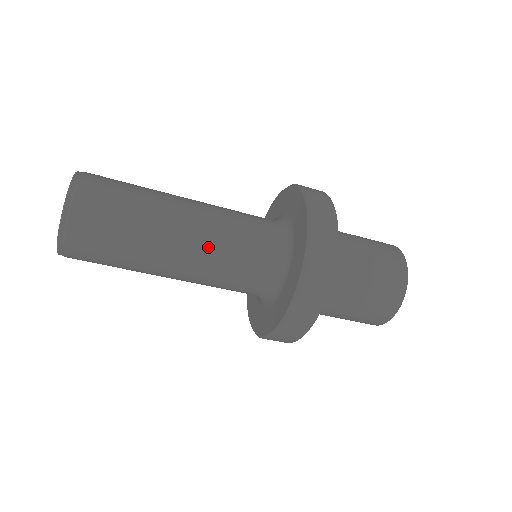
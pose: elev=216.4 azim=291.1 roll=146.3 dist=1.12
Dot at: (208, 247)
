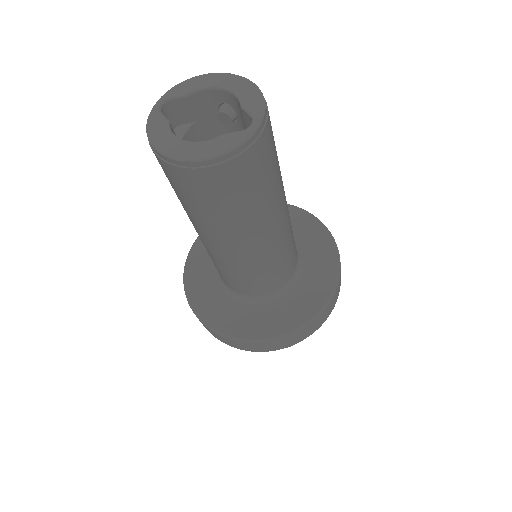
Dot at: (283, 241)
